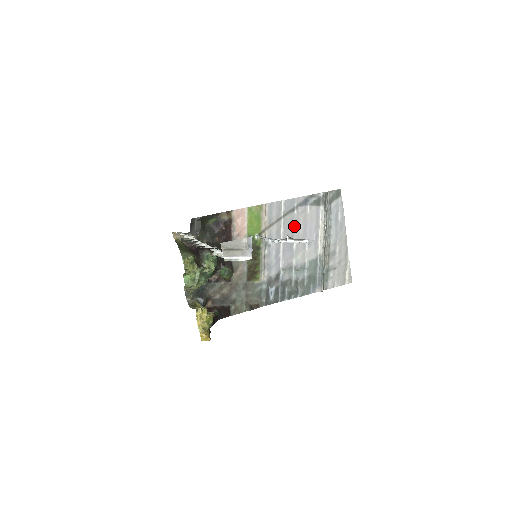
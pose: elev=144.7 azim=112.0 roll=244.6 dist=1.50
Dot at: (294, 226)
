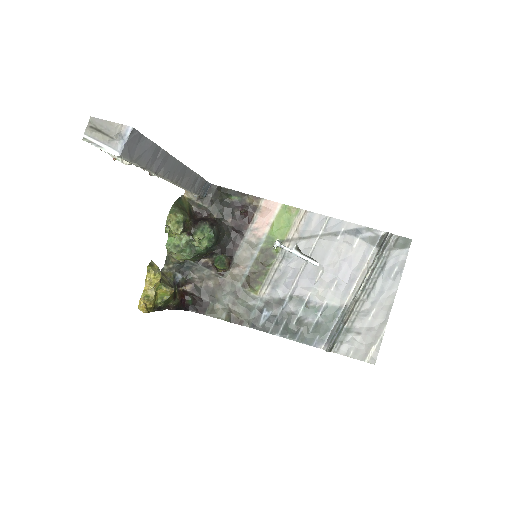
Dot at: (329, 253)
